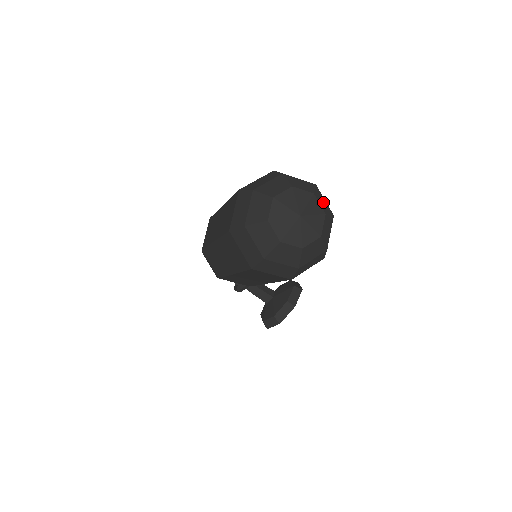
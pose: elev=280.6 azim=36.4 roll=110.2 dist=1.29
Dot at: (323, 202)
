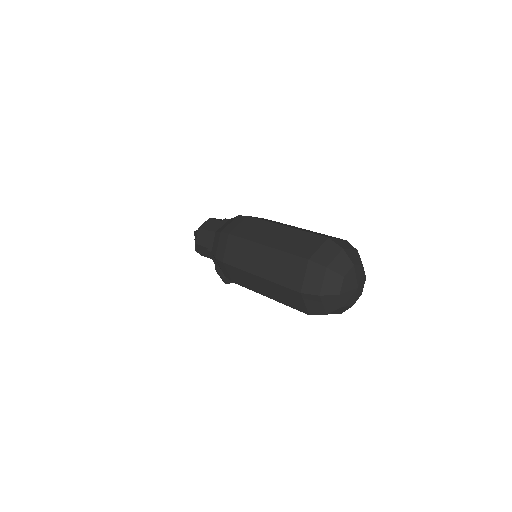
Dot at: occluded
